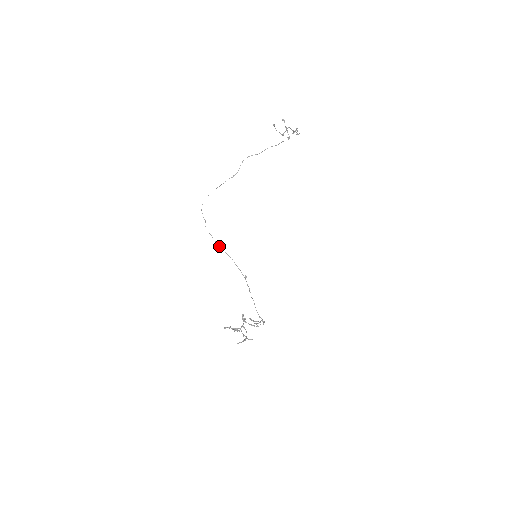
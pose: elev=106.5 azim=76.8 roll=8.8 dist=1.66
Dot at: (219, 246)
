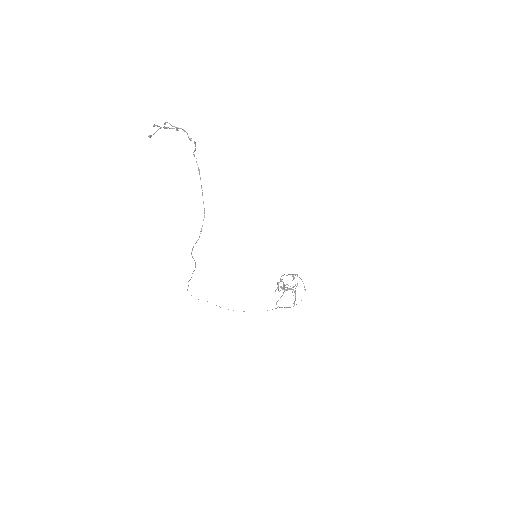
Dot at: occluded
